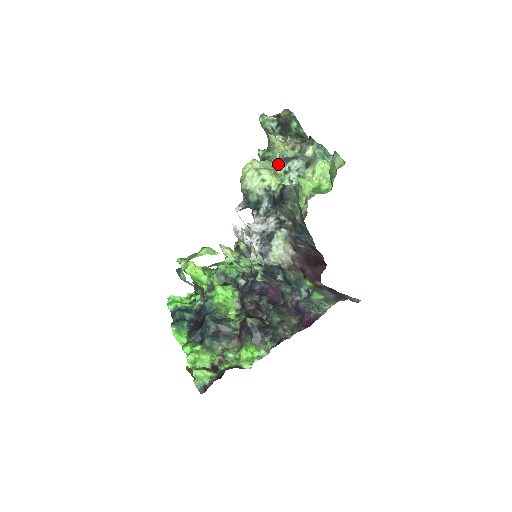
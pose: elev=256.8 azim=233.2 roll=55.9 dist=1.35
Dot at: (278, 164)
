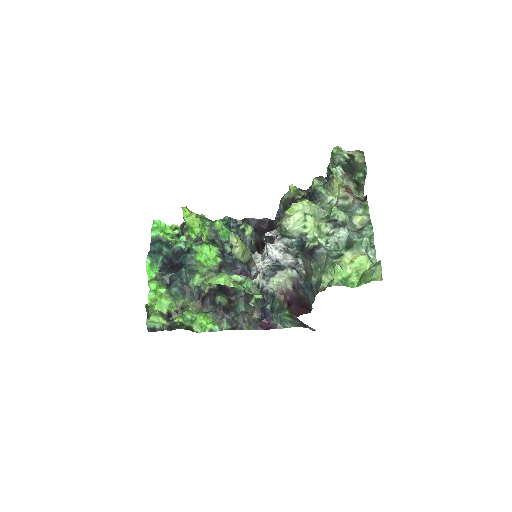
Dot at: (326, 223)
